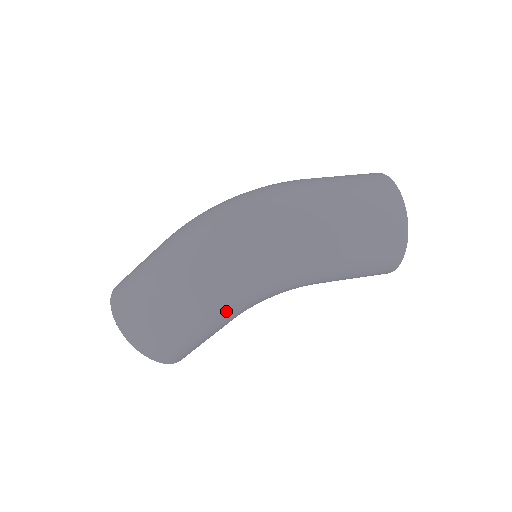
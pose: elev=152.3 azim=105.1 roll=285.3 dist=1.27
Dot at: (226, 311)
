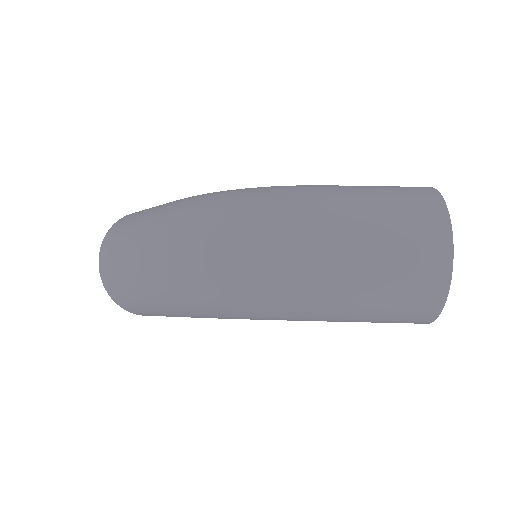
Dot at: occluded
